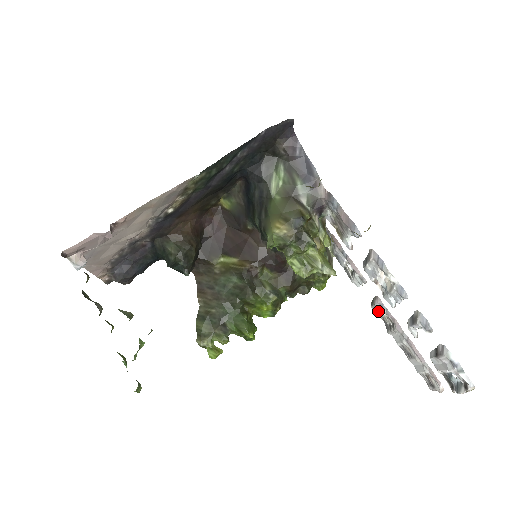
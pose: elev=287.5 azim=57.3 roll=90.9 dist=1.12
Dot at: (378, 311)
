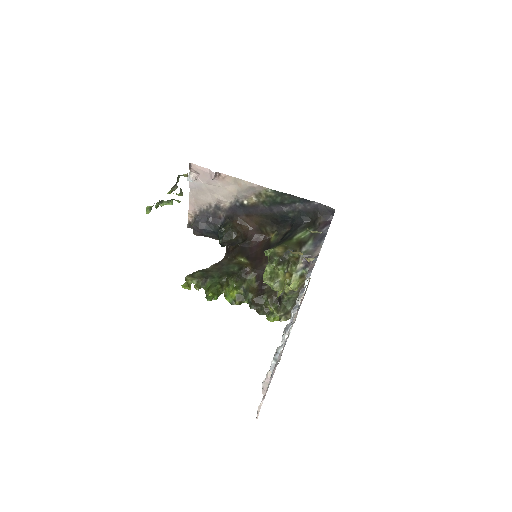
Dot at: occluded
